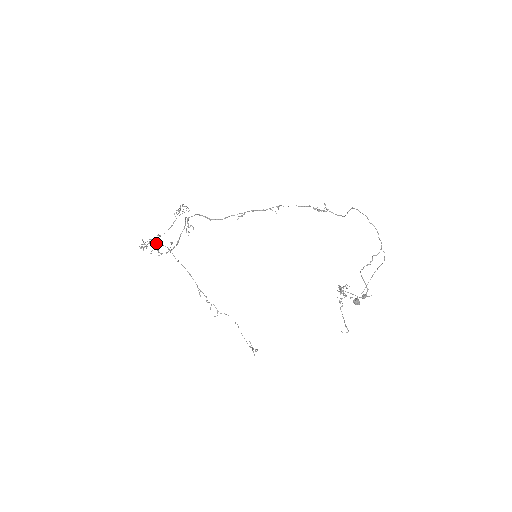
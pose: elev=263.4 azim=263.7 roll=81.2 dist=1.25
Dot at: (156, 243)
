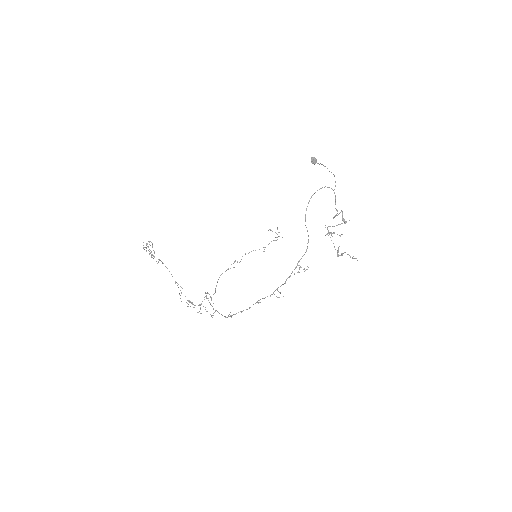
Dot at: occluded
